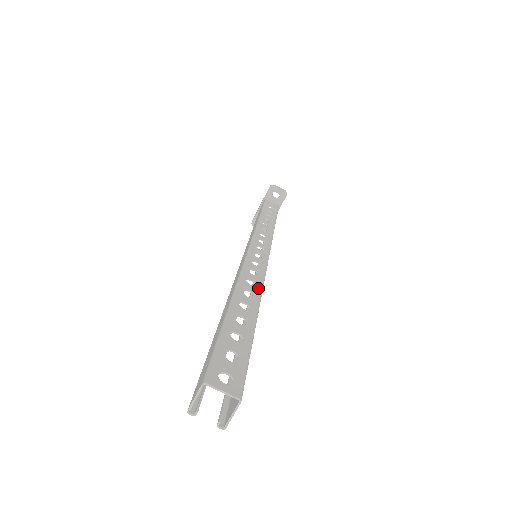
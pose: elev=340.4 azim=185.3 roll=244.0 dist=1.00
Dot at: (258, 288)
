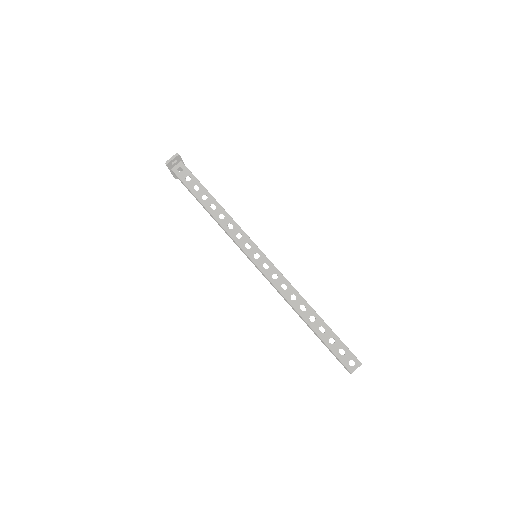
Dot at: (299, 297)
